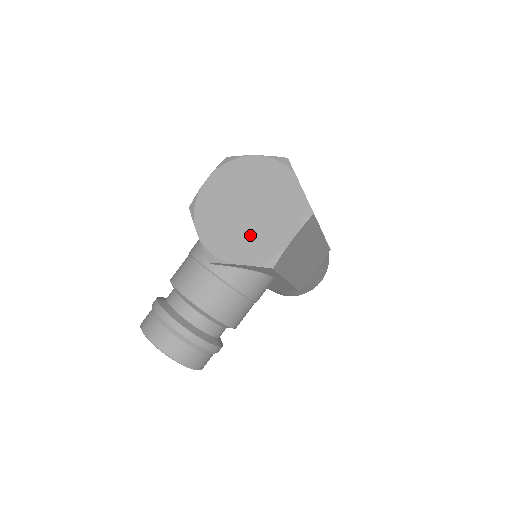
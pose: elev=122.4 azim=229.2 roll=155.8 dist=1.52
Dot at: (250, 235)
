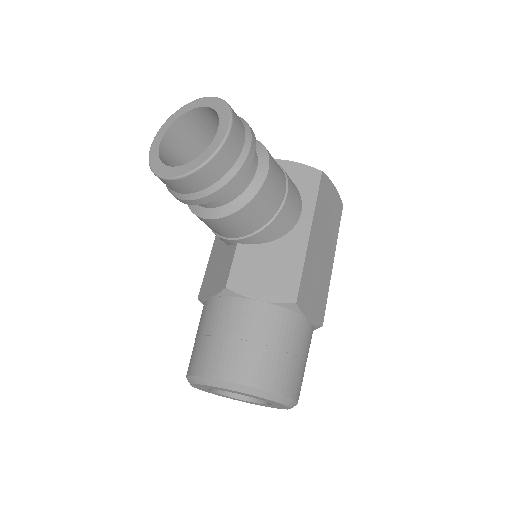
Dot at: occluded
